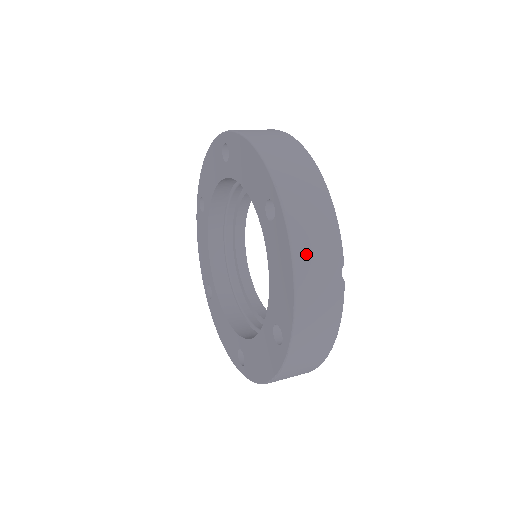
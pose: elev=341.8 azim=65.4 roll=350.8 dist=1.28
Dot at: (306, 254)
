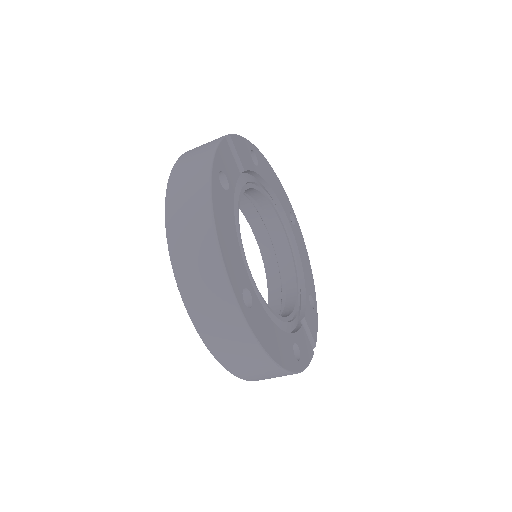
Dot at: occluded
